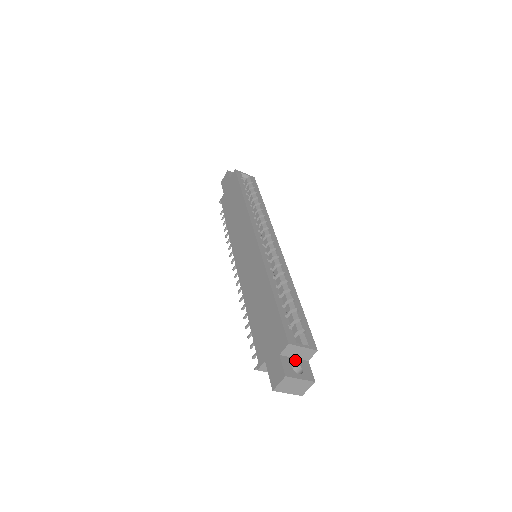
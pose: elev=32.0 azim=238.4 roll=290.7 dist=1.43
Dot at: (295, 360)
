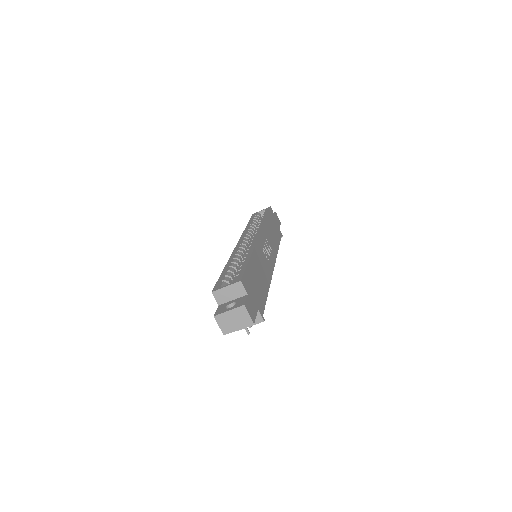
Dot at: (233, 301)
